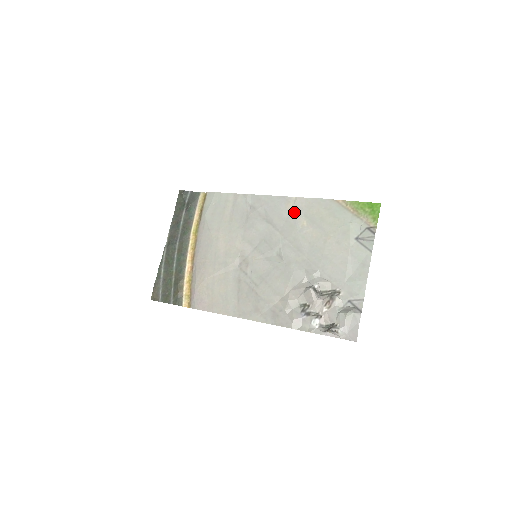
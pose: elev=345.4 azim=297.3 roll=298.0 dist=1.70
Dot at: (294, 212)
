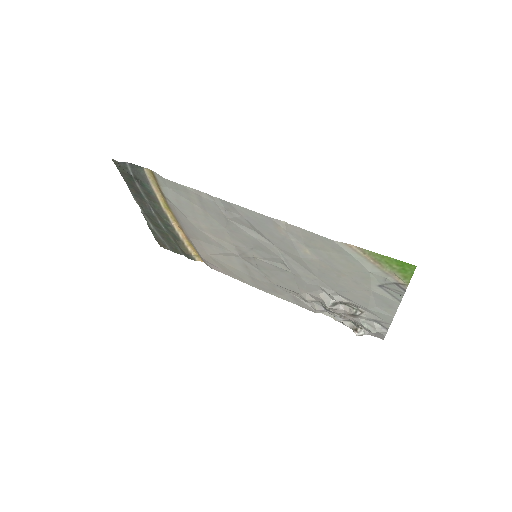
Dot at: (289, 237)
